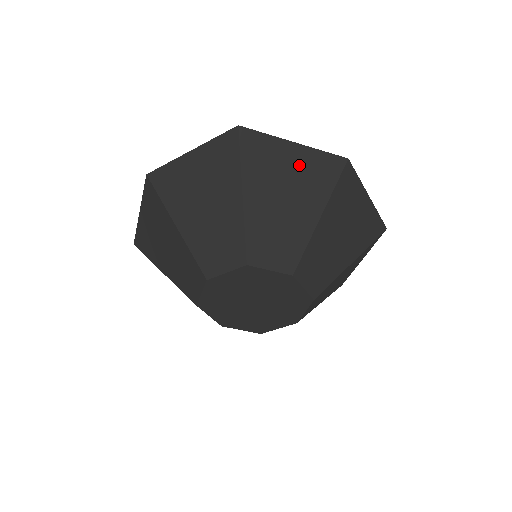
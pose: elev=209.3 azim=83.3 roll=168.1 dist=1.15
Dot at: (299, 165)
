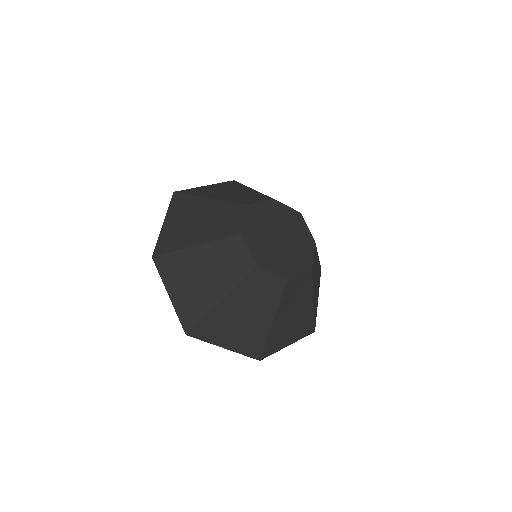
Dot at: occluded
